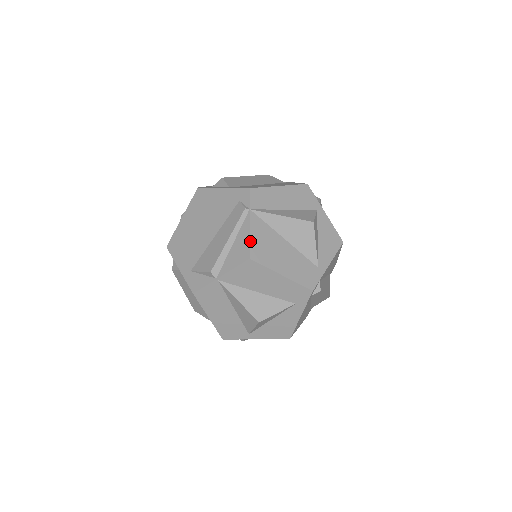
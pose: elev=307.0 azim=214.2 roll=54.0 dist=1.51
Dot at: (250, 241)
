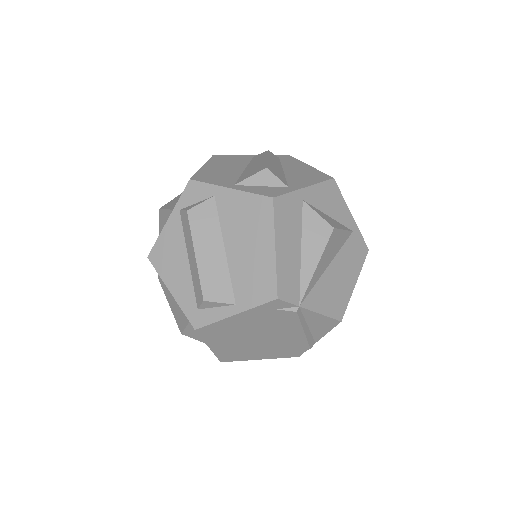
Dot at: (328, 316)
